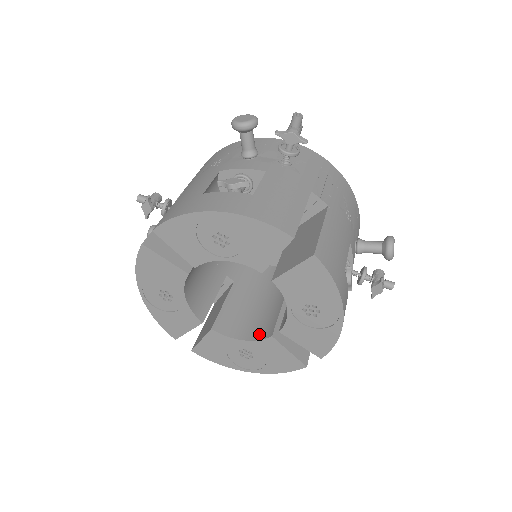
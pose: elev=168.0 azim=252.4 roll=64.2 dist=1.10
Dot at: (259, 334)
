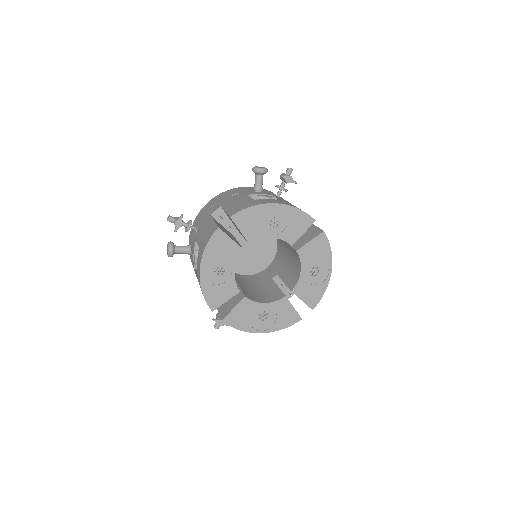
Dot at: (273, 299)
